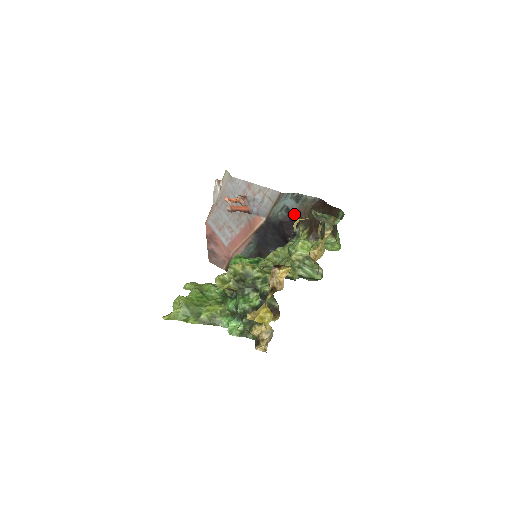
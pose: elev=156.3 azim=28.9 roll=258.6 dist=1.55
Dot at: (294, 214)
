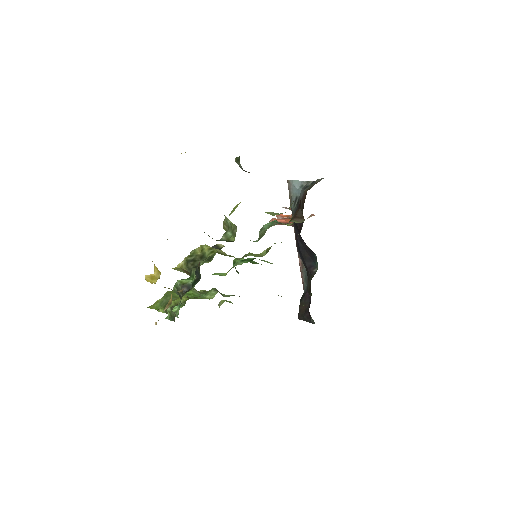
Dot at: occluded
